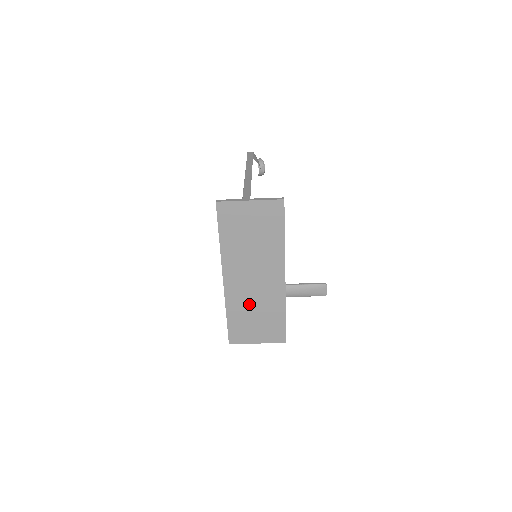
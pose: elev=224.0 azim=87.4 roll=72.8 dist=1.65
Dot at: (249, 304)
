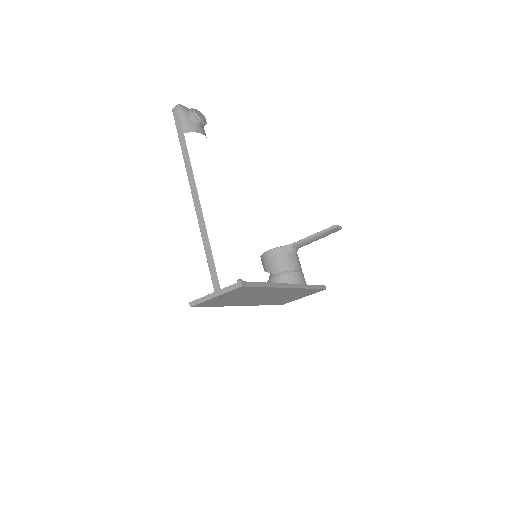
Dot at: (276, 299)
